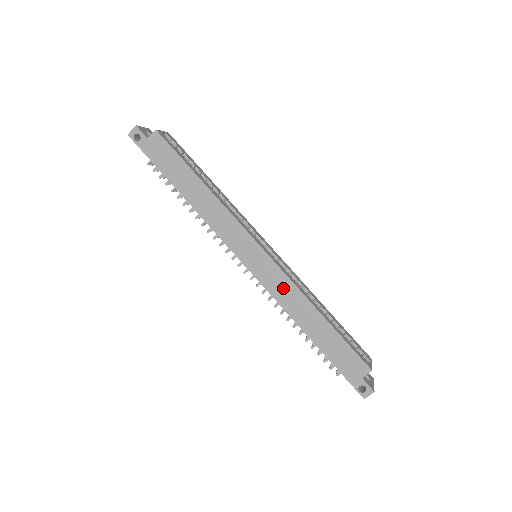
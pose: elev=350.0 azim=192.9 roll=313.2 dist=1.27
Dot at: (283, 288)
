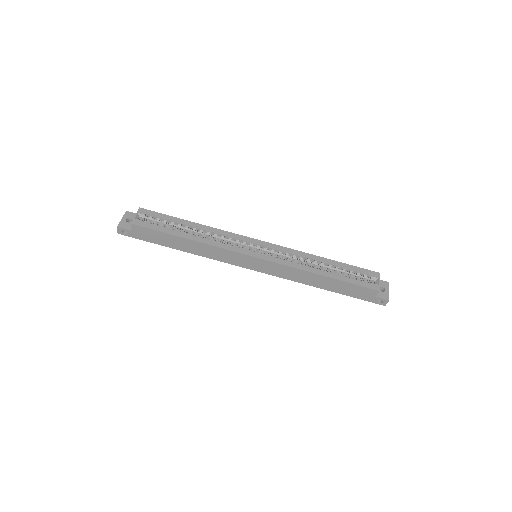
Dot at: (286, 272)
